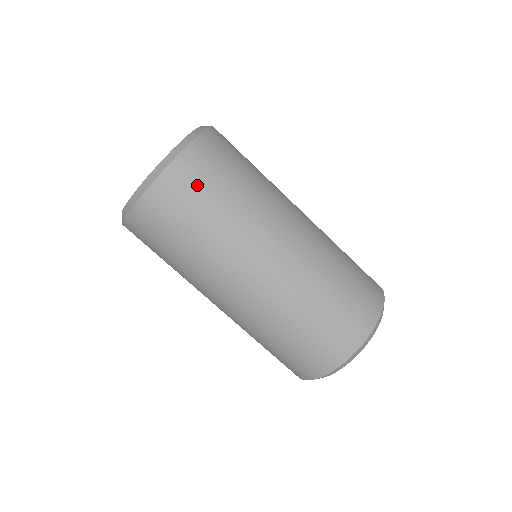
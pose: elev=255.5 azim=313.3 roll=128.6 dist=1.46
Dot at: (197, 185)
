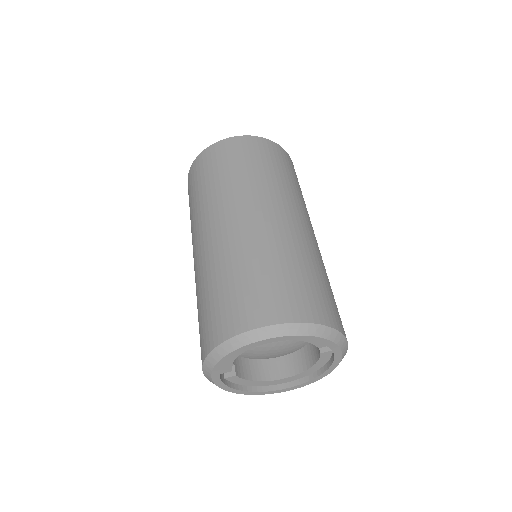
Dot at: (291, 168)
